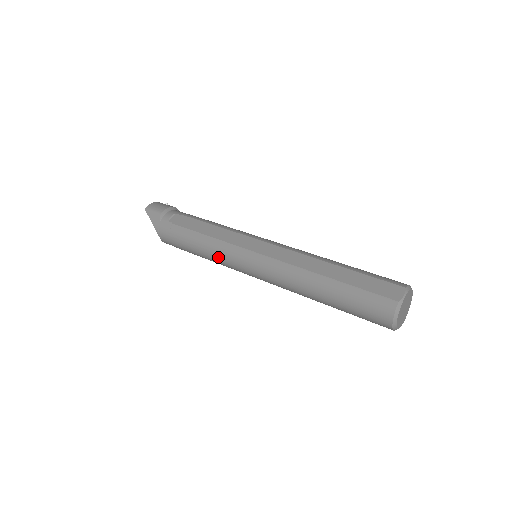
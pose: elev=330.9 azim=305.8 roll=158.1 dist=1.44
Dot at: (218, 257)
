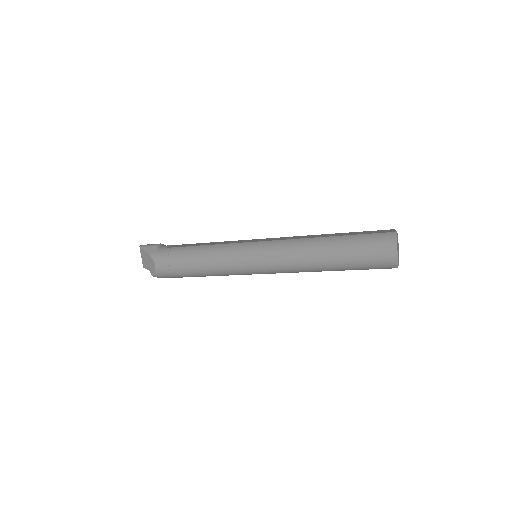
Dot at: (222, 258)
